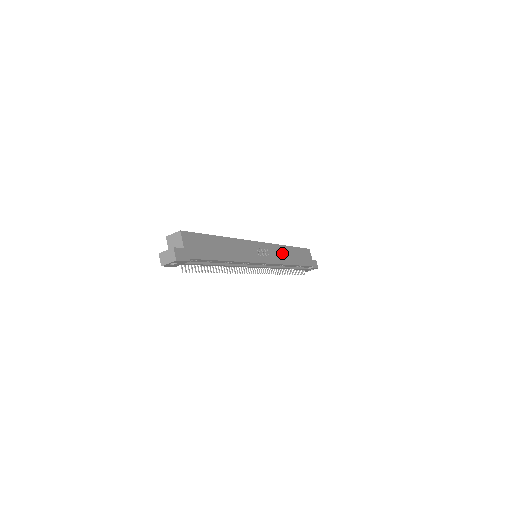
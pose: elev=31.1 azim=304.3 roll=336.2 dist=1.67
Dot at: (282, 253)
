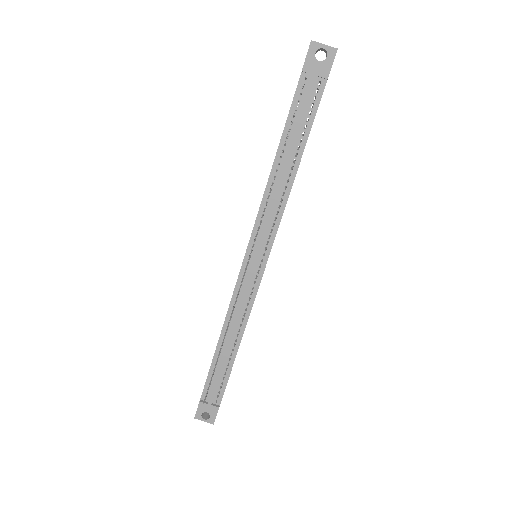
Dot at: occluded
